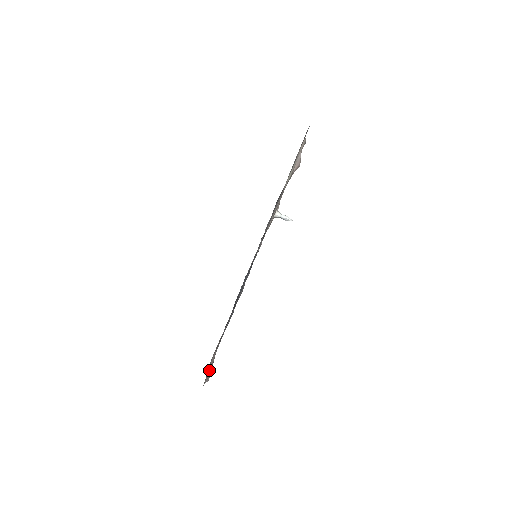
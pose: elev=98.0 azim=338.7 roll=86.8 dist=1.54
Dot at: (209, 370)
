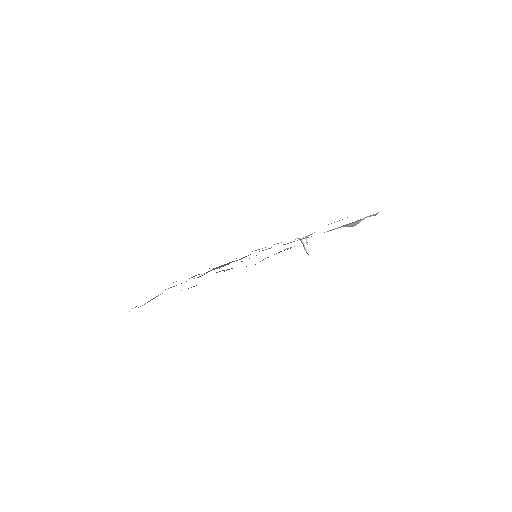
Dot at: occluded
